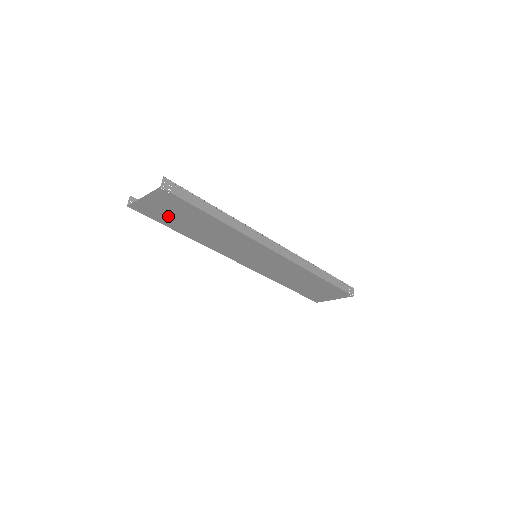
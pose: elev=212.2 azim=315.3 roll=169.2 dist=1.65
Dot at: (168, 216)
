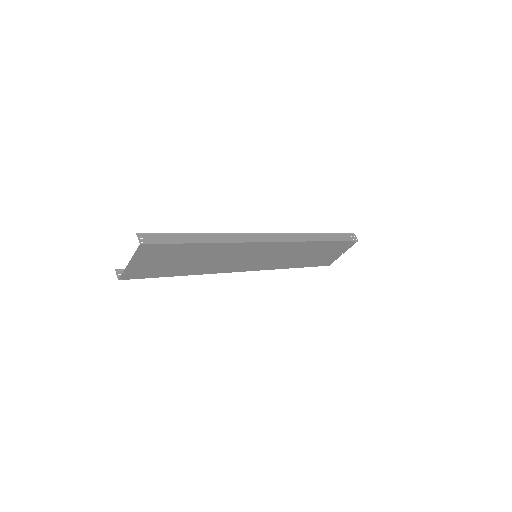
Dot at: (160, 267)
